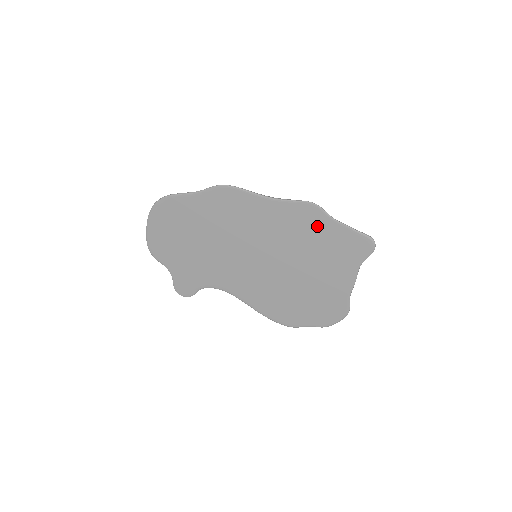
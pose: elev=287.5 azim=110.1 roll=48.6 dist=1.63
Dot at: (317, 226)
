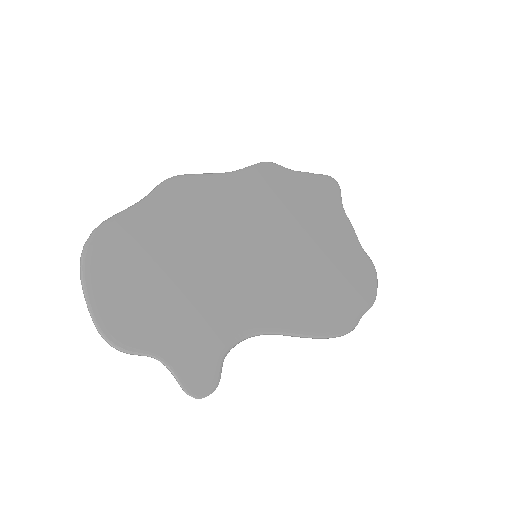
Dot at: (286, 183)
